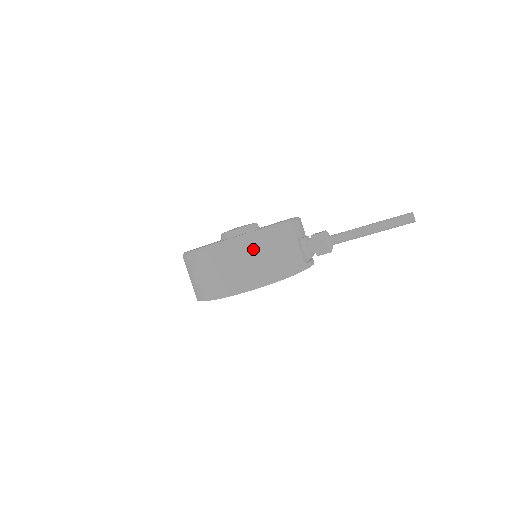
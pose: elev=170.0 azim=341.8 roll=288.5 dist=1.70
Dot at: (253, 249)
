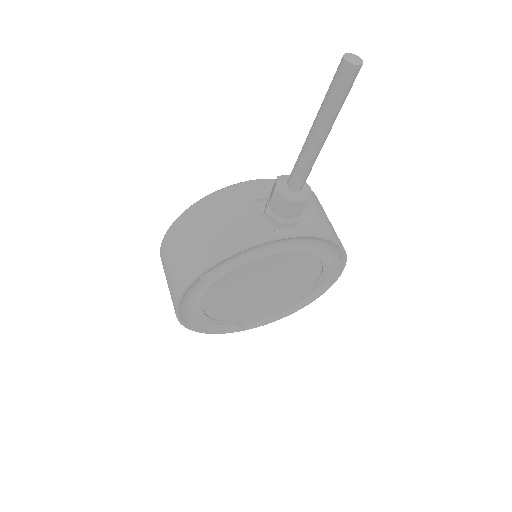
Dot at: (180, 235)
